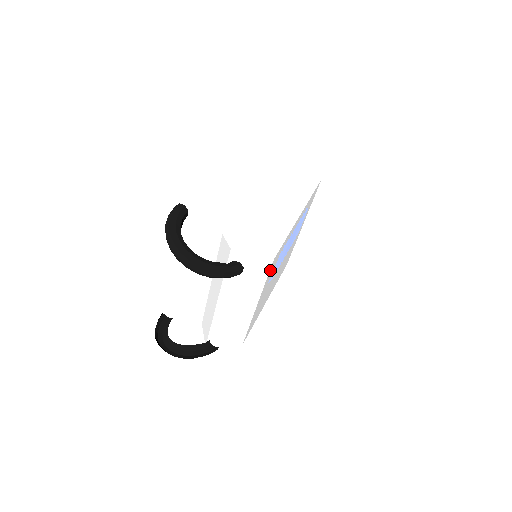
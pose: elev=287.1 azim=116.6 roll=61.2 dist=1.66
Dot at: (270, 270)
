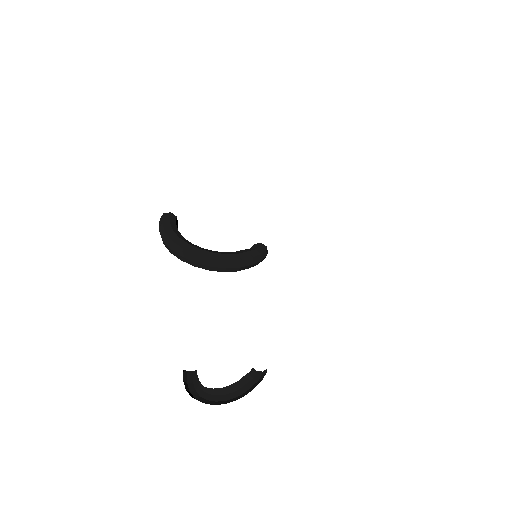
Dot at: occluded
